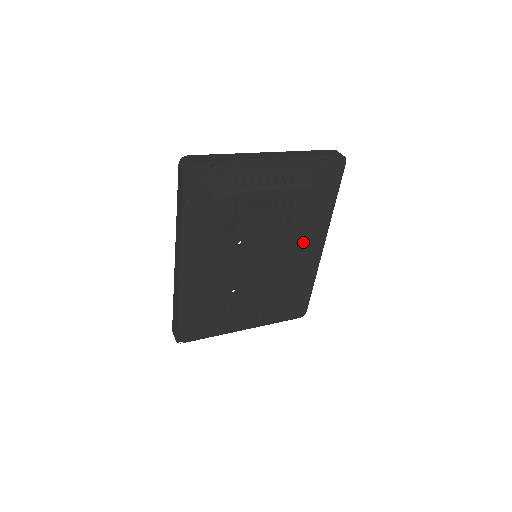
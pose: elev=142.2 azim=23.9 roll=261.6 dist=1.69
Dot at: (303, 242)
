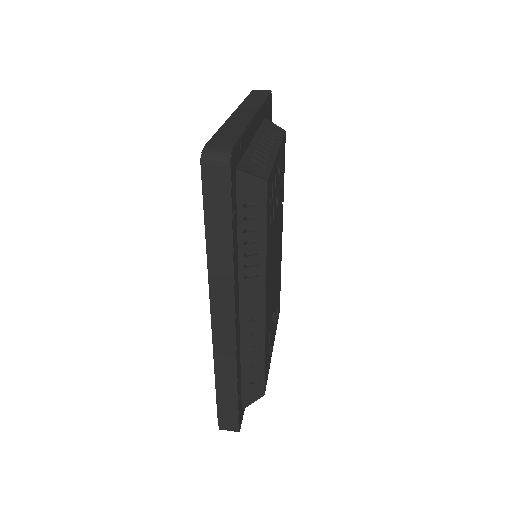
Dot at: occluded
